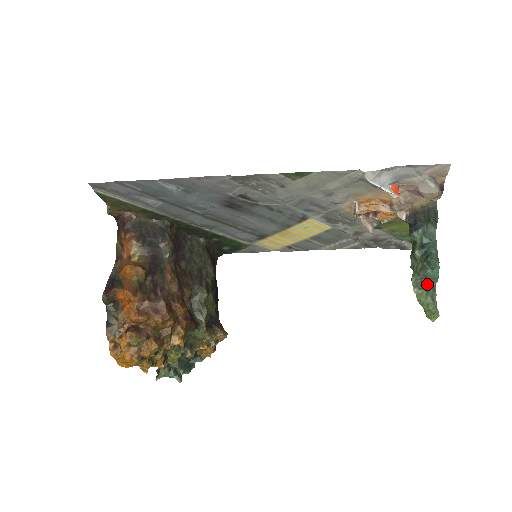
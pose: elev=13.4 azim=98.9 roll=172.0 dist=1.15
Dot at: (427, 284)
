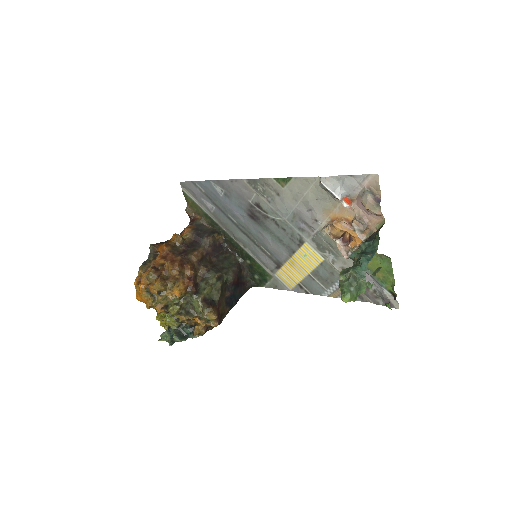
Dot at: (350, 272)
